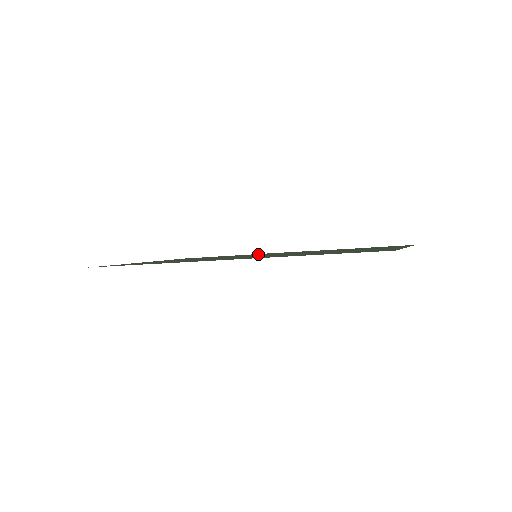
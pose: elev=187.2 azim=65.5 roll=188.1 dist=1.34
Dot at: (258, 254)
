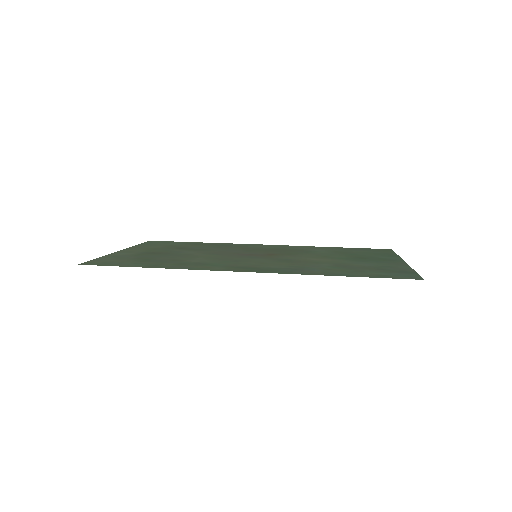
Dot at: (240, 245)
